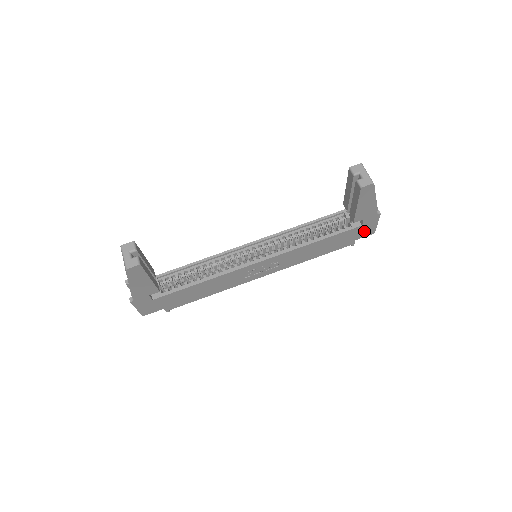
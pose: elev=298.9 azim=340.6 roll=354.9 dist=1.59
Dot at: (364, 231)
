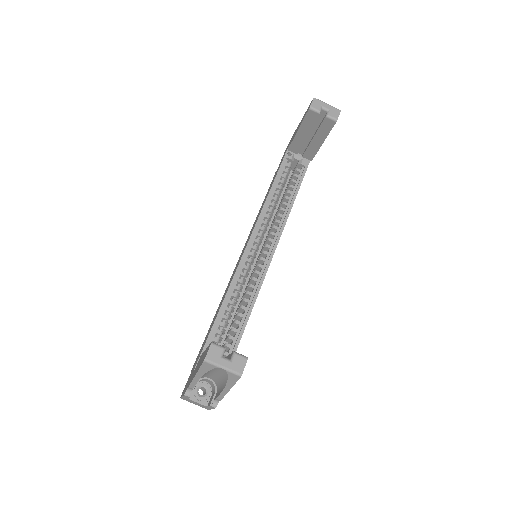
Dot at: occluded
